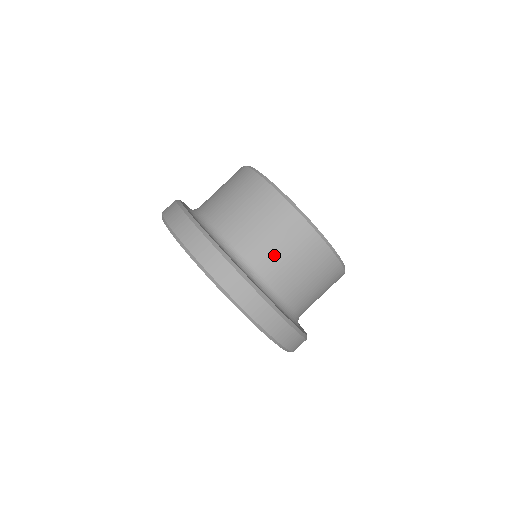
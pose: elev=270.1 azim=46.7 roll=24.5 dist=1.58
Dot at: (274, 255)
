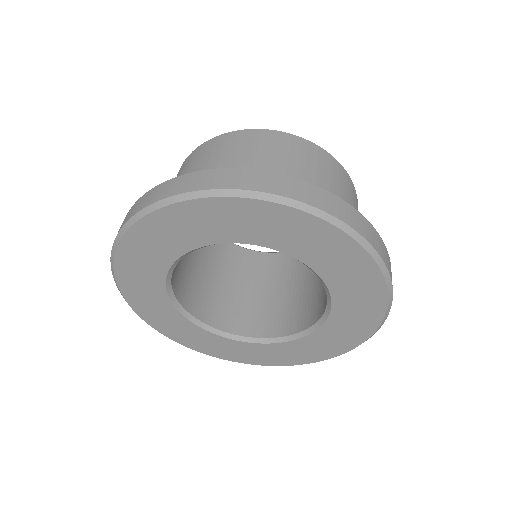
Dot at: occluded
